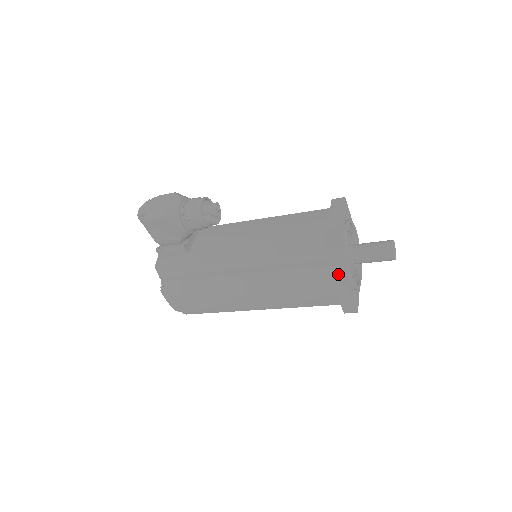
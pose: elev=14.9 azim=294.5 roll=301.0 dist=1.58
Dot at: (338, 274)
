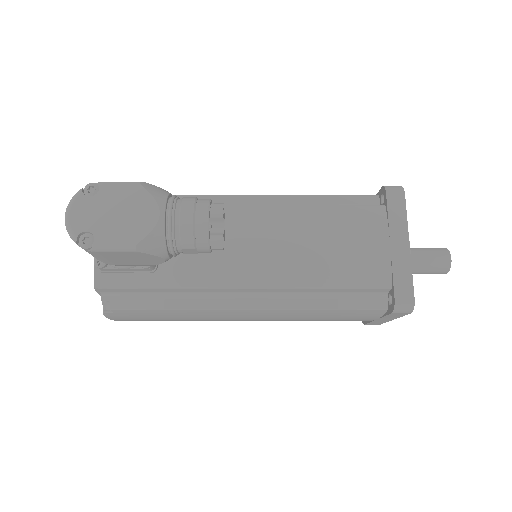
Dot at: (396, 316)
